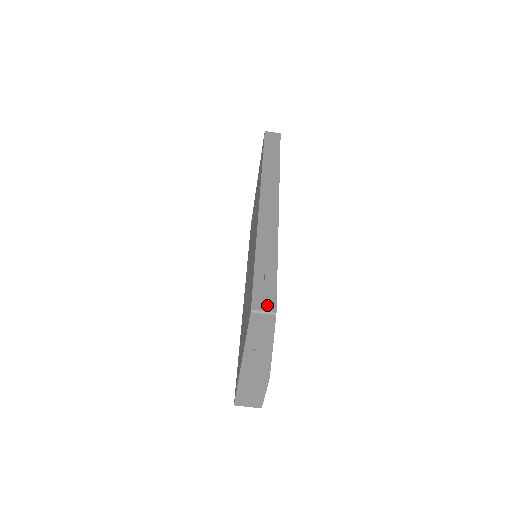
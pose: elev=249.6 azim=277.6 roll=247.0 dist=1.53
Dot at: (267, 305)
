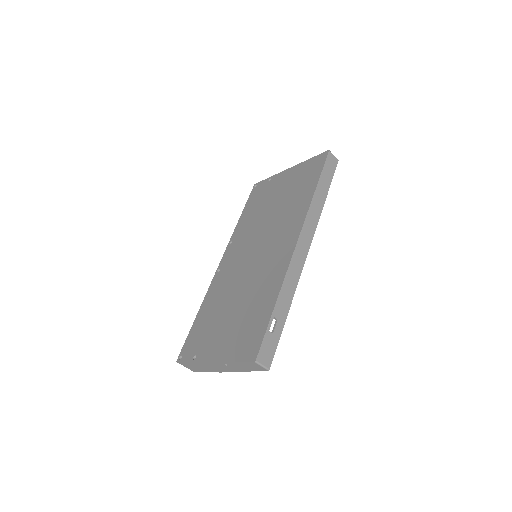
Dot at: (267, 360)
